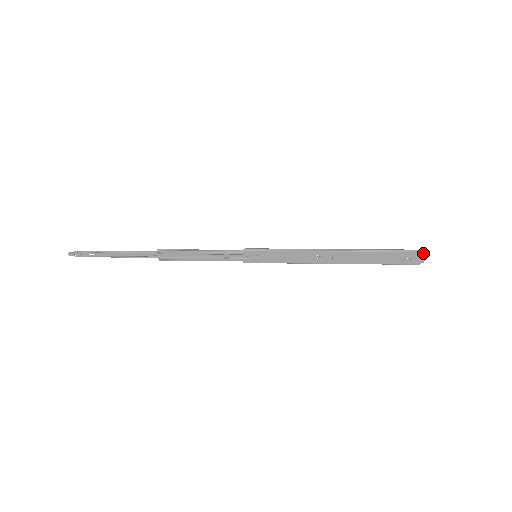
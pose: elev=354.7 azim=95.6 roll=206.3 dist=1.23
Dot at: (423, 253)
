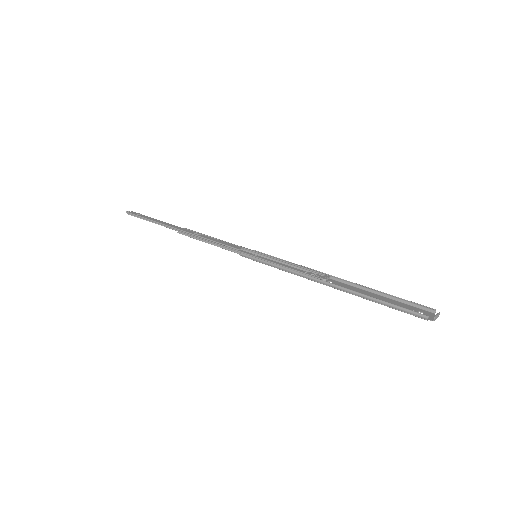
Dot at: (430, 320)
